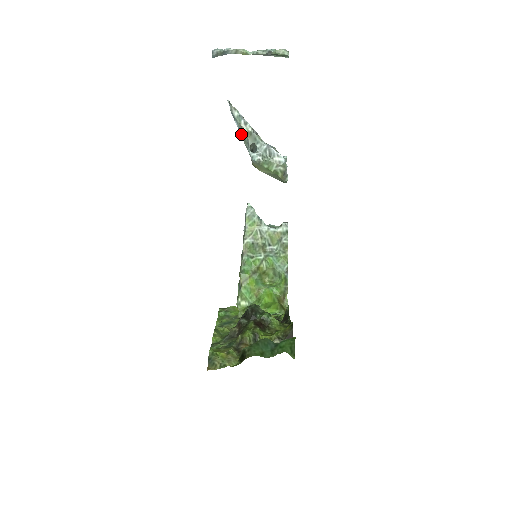
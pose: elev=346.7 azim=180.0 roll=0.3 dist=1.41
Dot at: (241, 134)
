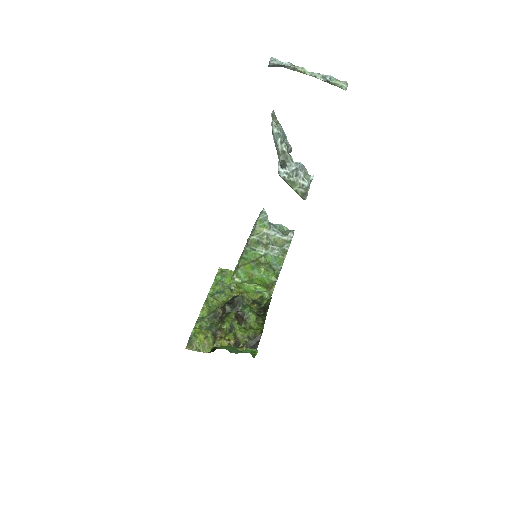
Dot at: (276, 147)
